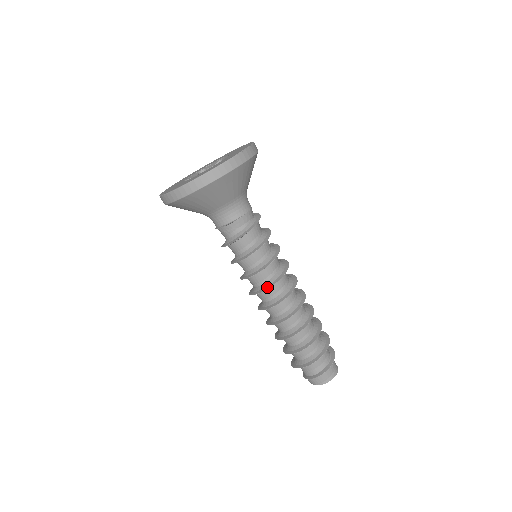
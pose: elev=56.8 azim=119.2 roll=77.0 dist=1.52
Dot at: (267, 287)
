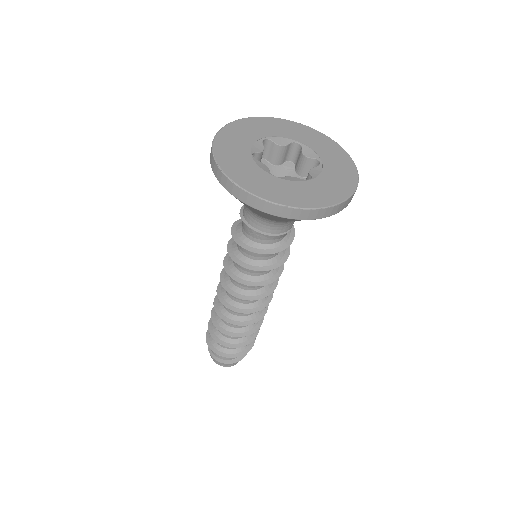
Dot at: (254, 297)
